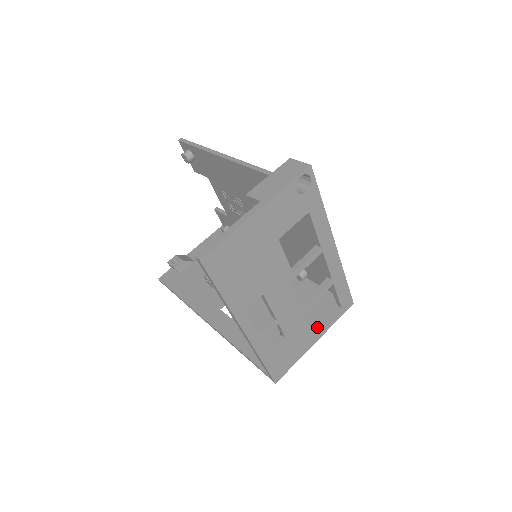
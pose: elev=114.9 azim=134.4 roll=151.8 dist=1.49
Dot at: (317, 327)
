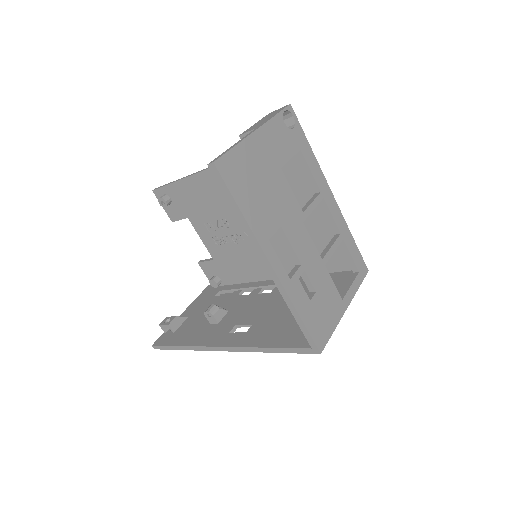
Dot at: (342, 293)
